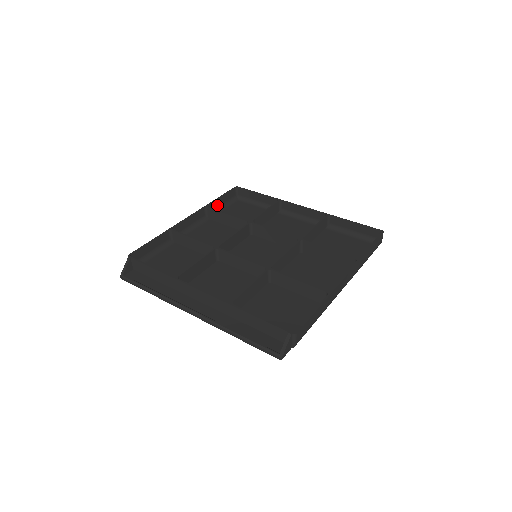
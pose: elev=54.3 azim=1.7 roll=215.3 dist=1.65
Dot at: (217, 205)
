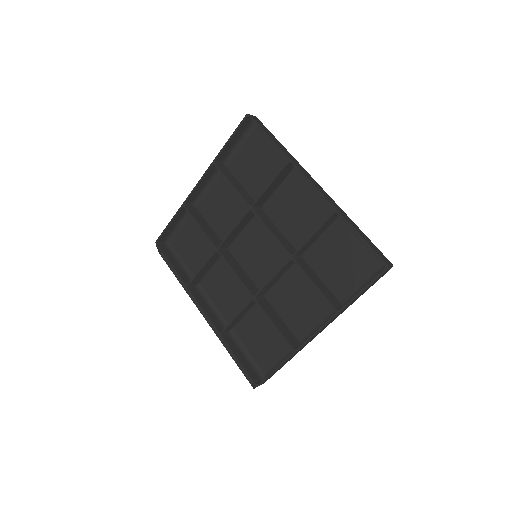
Dot at: (229, 148)
